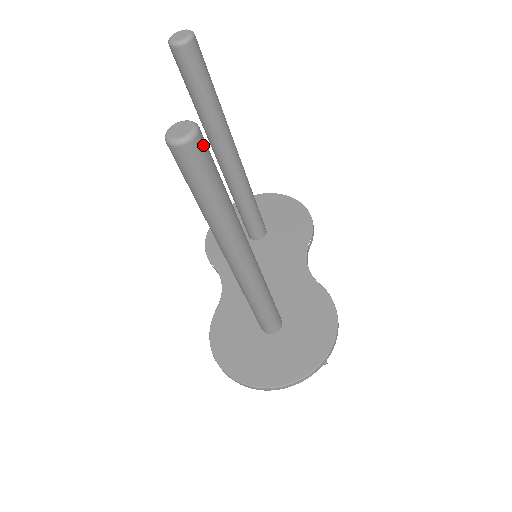
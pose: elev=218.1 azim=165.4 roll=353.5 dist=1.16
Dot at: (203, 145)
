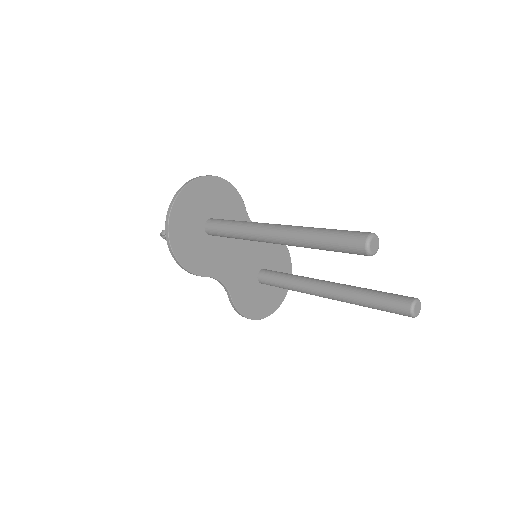
Dot at: occluded
